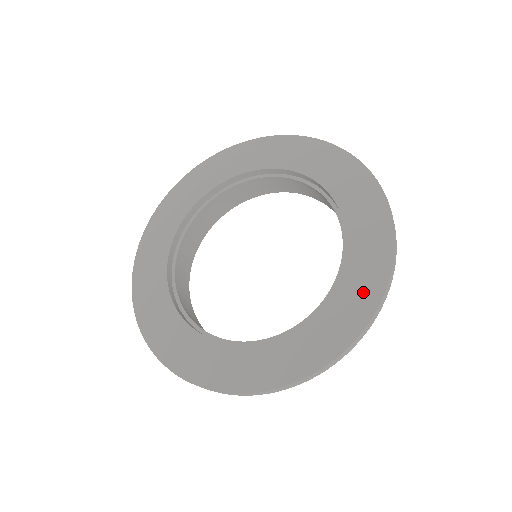
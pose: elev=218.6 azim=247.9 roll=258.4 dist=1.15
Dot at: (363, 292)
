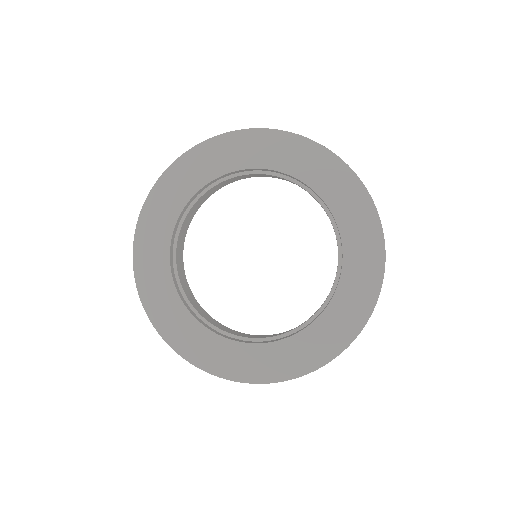
Dot at: (354, 312)
